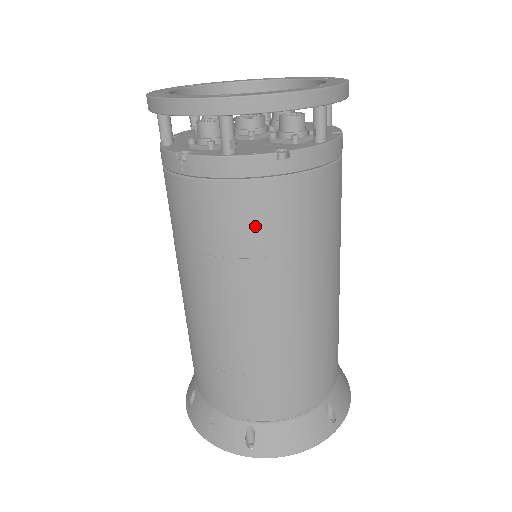
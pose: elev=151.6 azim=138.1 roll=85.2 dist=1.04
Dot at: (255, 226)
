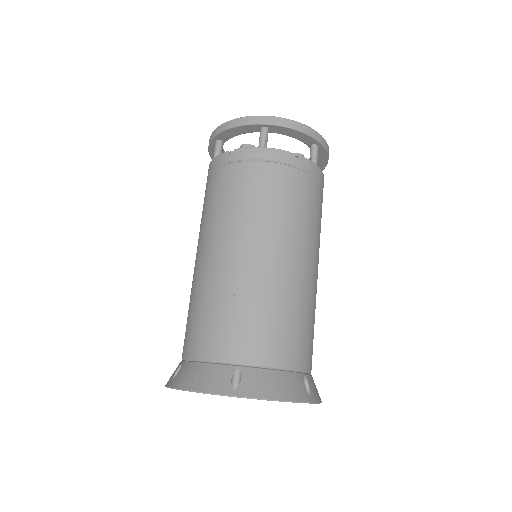
Dot at: (272, 190)
